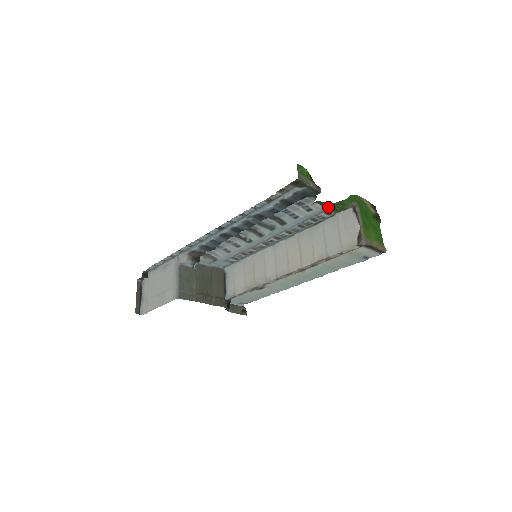
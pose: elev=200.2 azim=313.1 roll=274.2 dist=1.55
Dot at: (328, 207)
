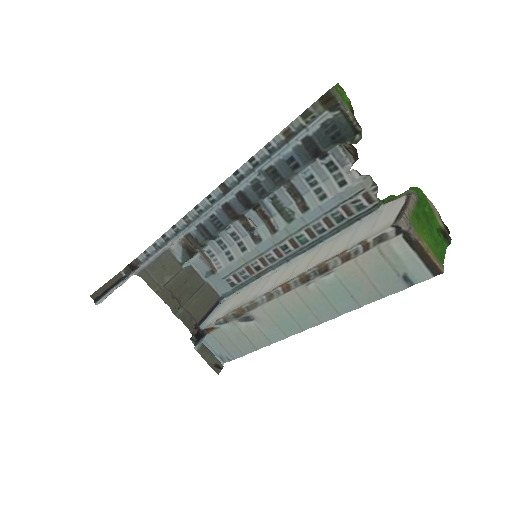
Dot at: (369, 179)
